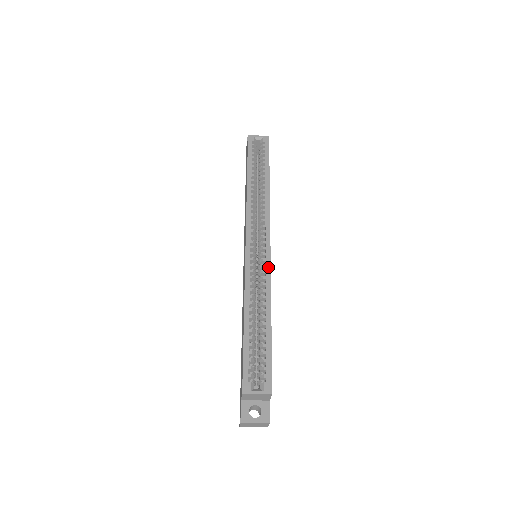
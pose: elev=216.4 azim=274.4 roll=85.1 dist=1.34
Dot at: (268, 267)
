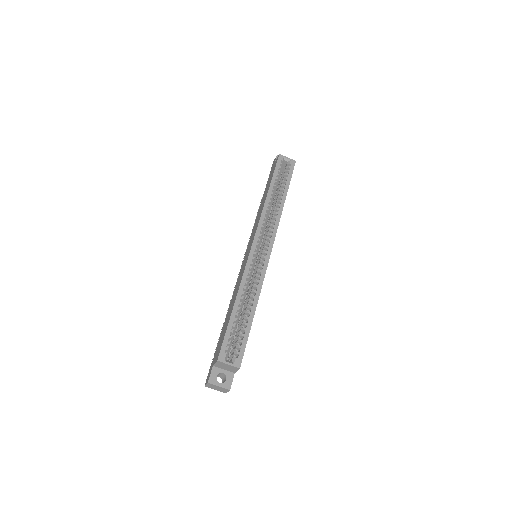
Dot at: (265, 269)
